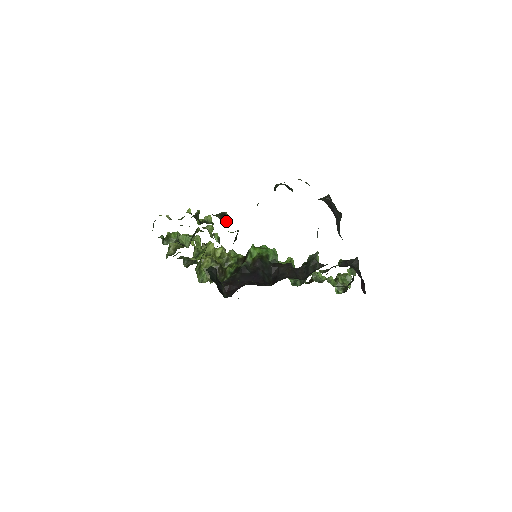
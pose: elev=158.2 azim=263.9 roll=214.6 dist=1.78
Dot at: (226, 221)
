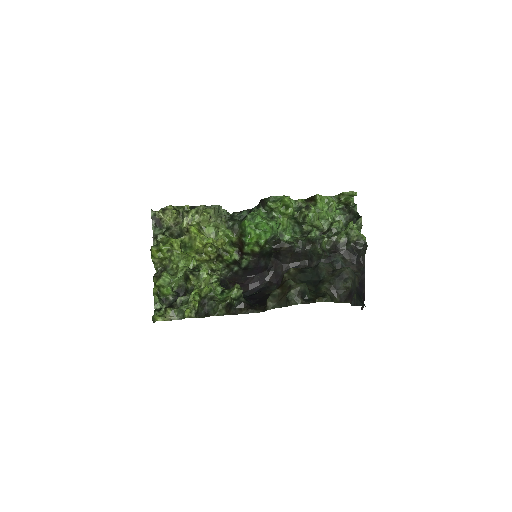
Dot at: (231, 306)
